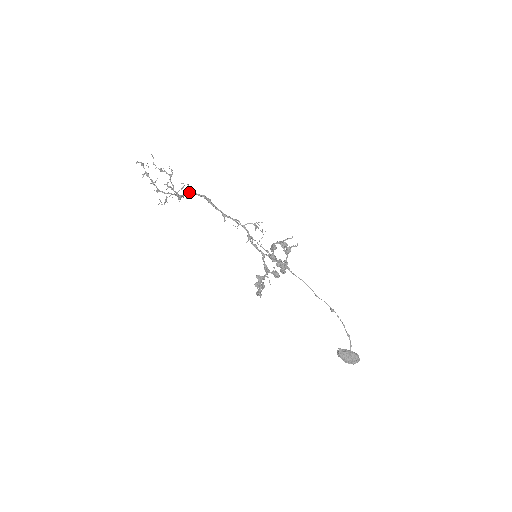
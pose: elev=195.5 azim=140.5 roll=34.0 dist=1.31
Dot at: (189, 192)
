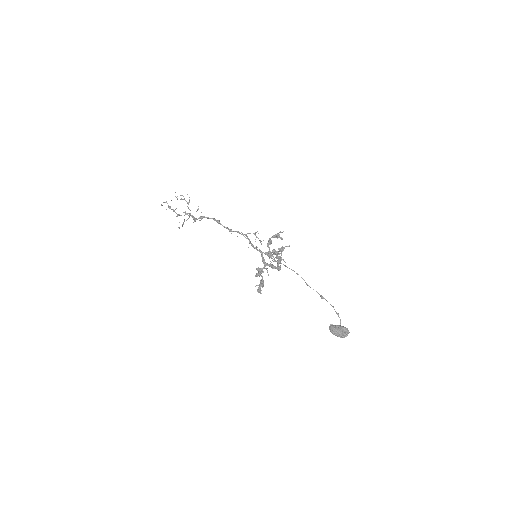
Dot at: (202, 216)
